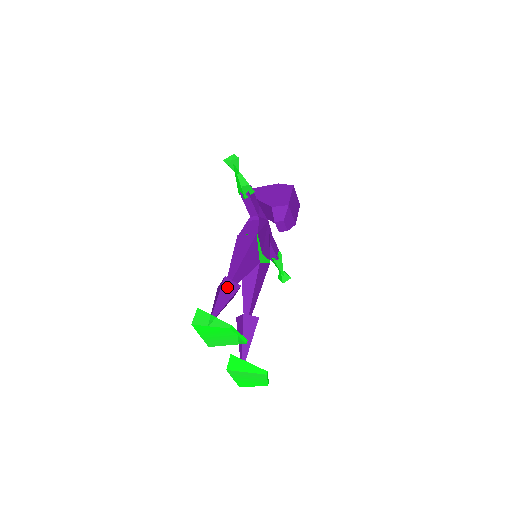
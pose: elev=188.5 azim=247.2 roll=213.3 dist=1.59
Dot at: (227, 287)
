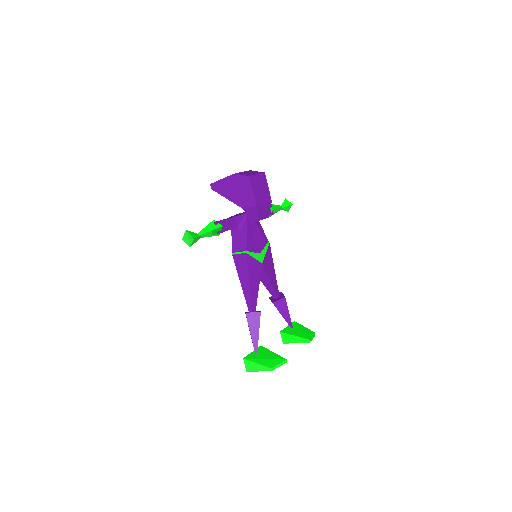
Dot at: (252, 321)
